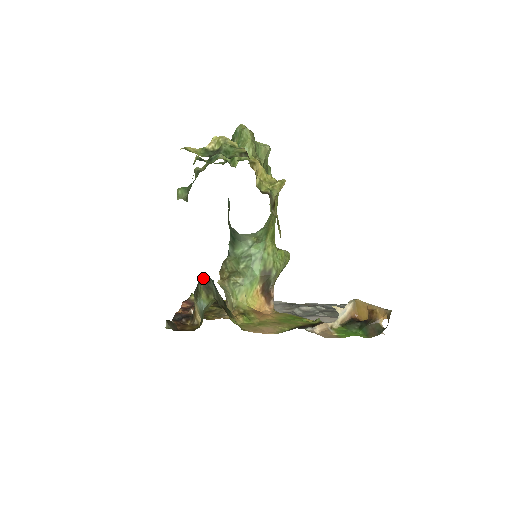
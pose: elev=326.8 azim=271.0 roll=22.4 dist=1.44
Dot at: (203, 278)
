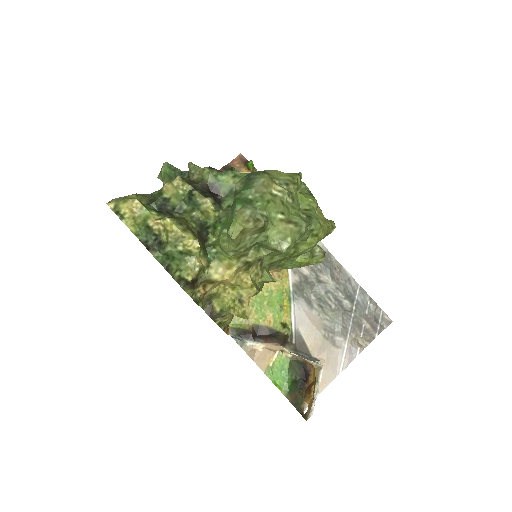
Dot at: occluded
